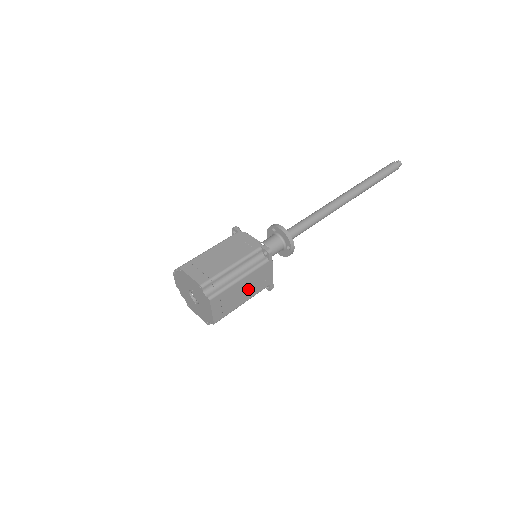
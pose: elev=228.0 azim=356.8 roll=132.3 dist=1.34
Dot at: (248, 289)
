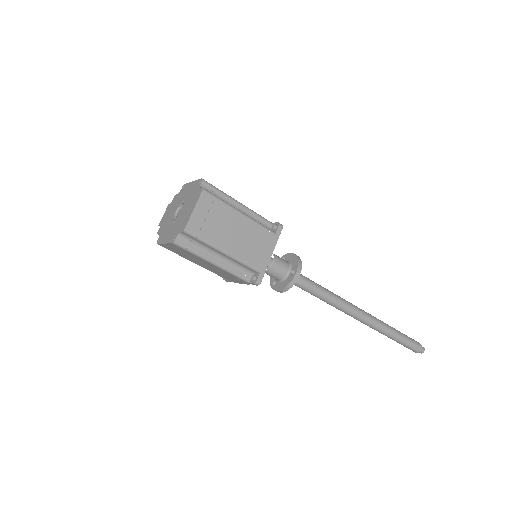
Dot at: (239, 239)
